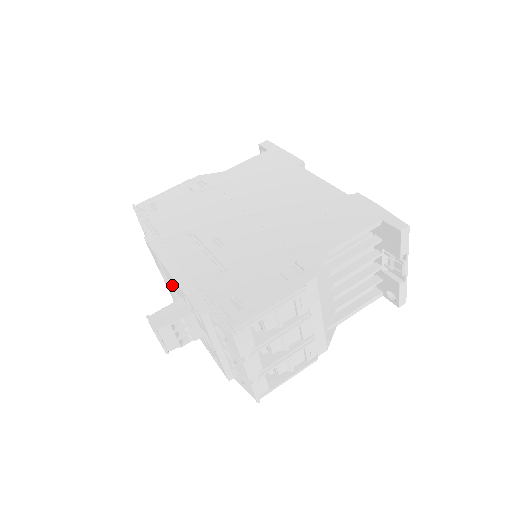
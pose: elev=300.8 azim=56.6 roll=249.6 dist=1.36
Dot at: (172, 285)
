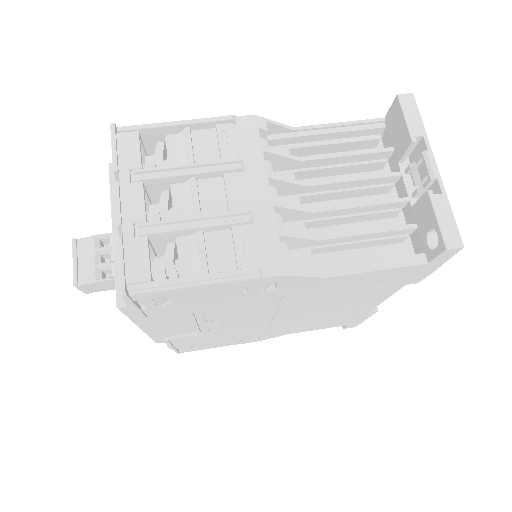
Dot at: occluded
